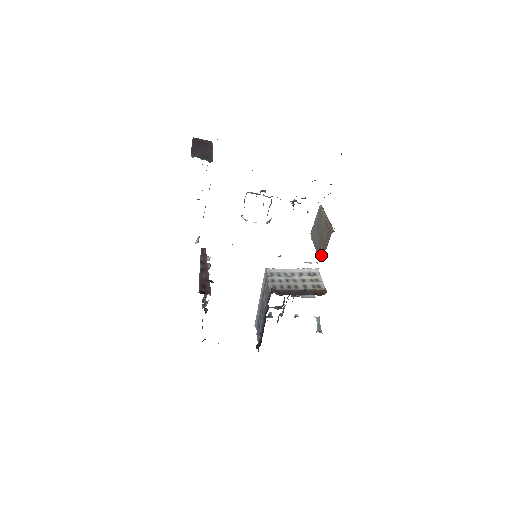
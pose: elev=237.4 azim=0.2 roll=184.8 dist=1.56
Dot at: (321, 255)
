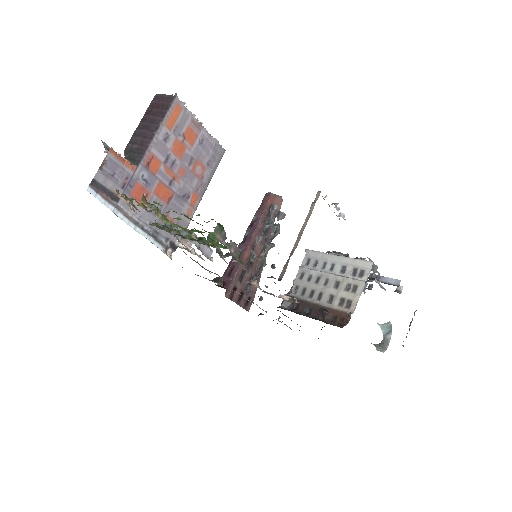
Dot at: occluded
